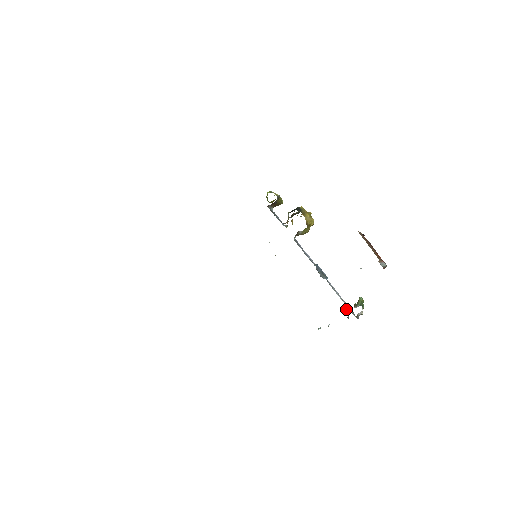
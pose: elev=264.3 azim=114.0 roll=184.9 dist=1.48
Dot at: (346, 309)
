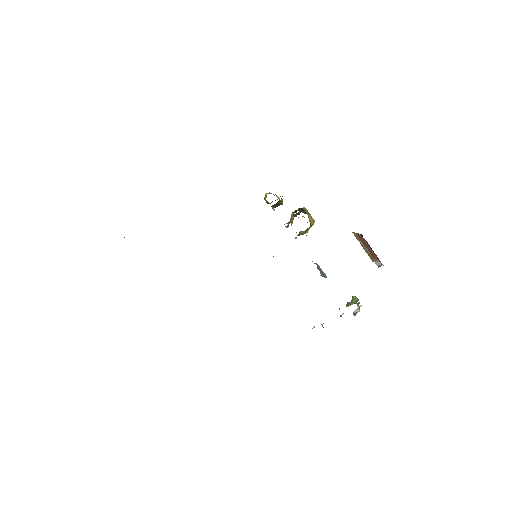
Dot at: (339, 308)
